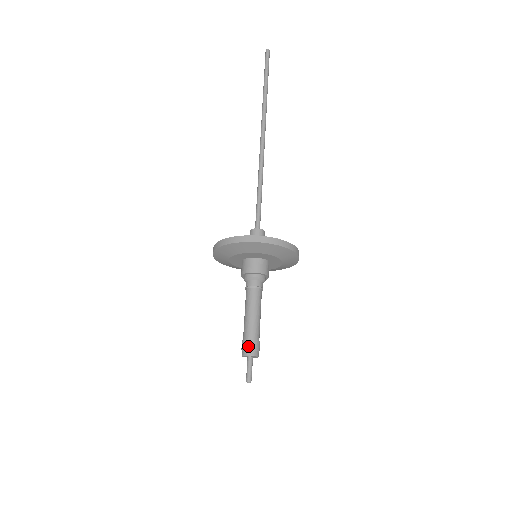
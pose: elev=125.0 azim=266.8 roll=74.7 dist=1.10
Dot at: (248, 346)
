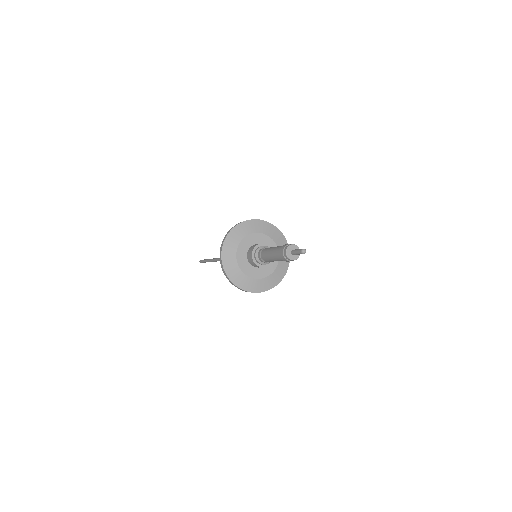
Dot at: (285, 245)
